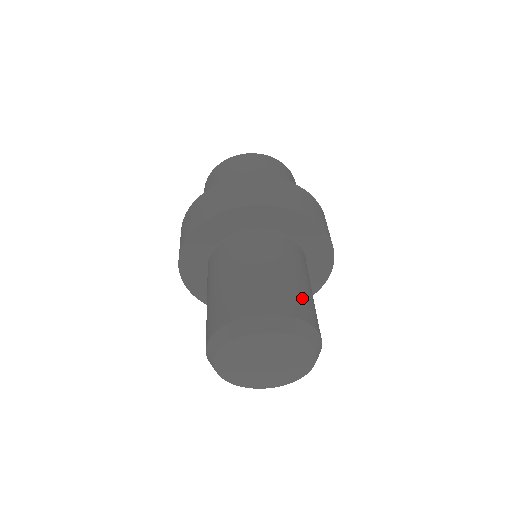
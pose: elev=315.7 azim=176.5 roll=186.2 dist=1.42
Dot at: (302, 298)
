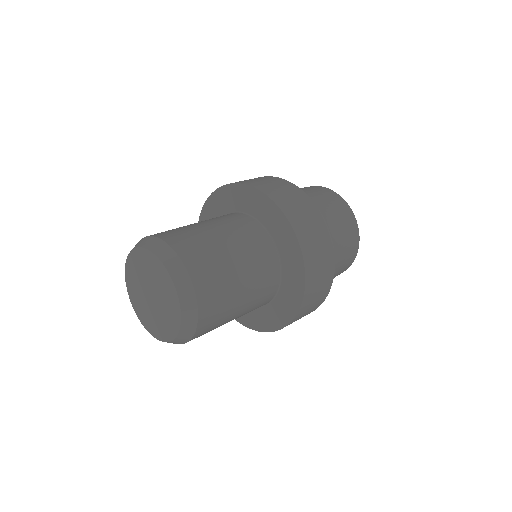
Dot at: (218, 279)
